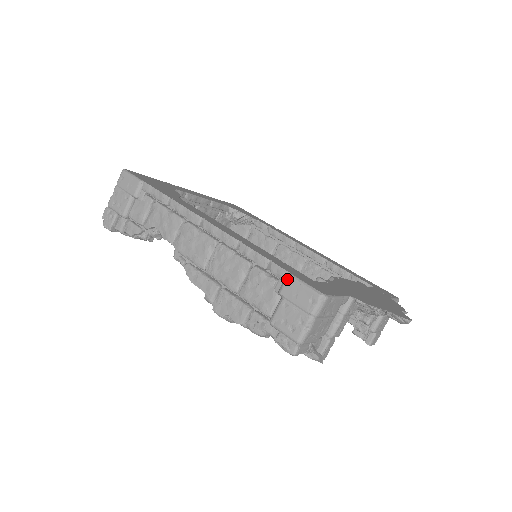
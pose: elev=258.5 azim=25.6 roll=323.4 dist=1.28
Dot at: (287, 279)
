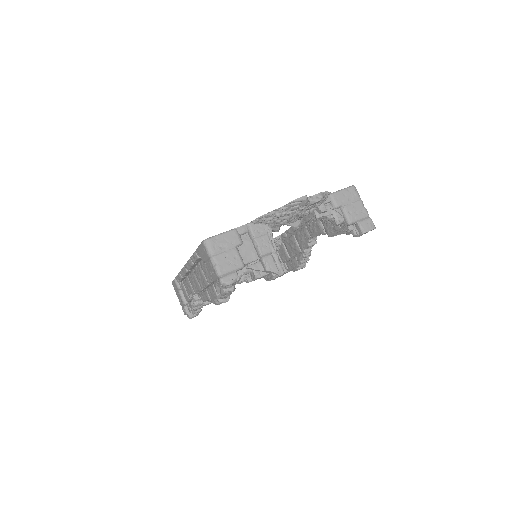
Dot at: (198, 252)
